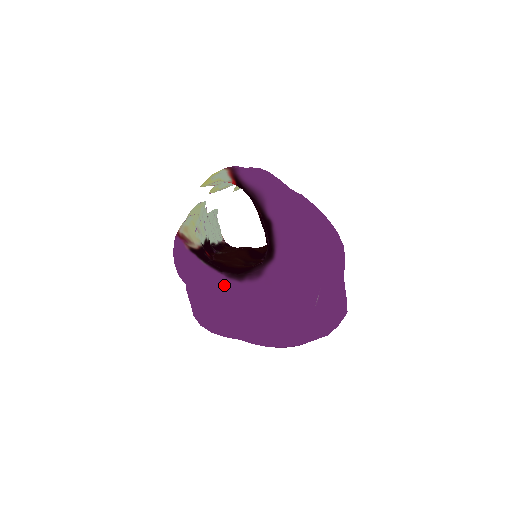
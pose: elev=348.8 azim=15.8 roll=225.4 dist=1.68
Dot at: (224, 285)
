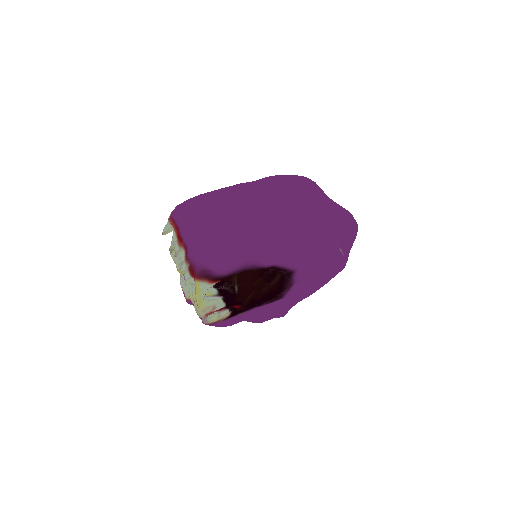
Dot at: (269, 305)
